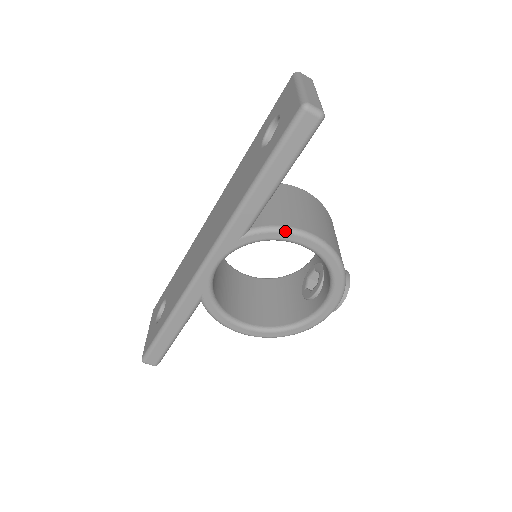
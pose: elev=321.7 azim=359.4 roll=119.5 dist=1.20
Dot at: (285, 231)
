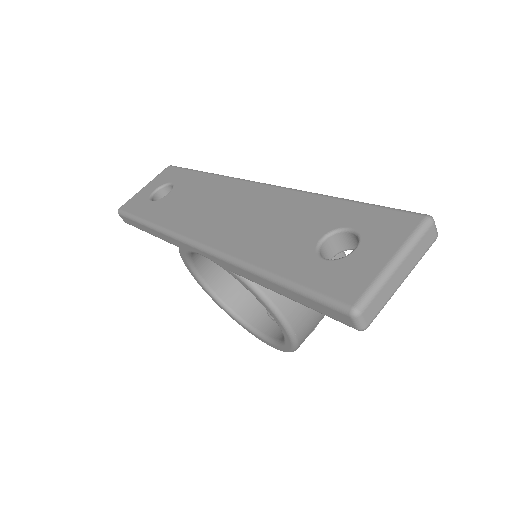
Dot at: (269, 306)
